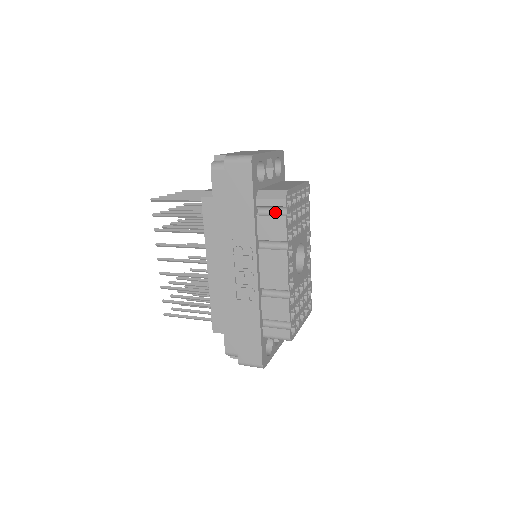
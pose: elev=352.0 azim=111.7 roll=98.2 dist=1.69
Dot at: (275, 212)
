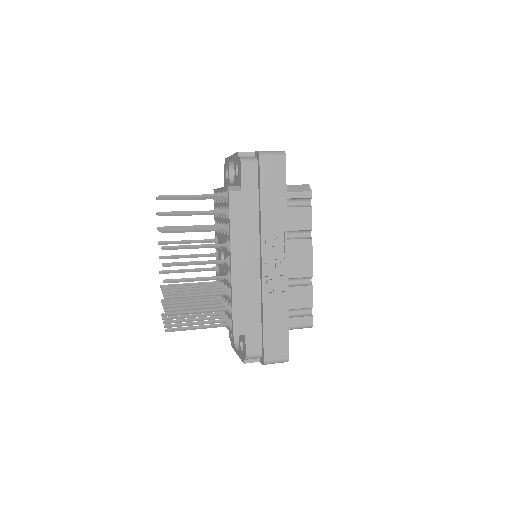
Dot at: (300, 204)
